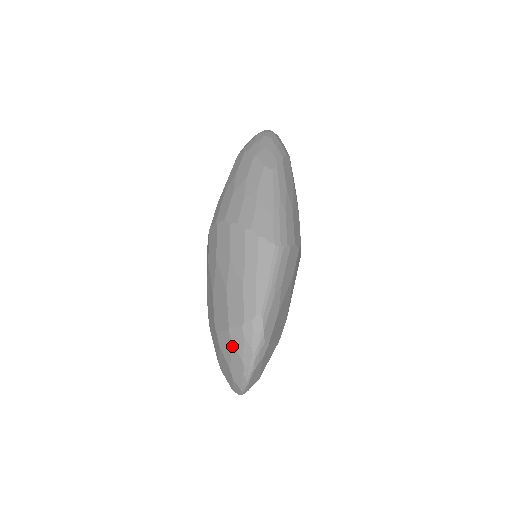
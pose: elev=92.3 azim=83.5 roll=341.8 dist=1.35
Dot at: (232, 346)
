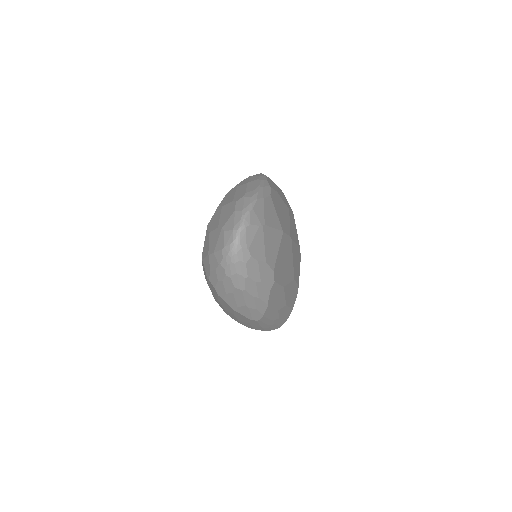
Dot at: occluded
